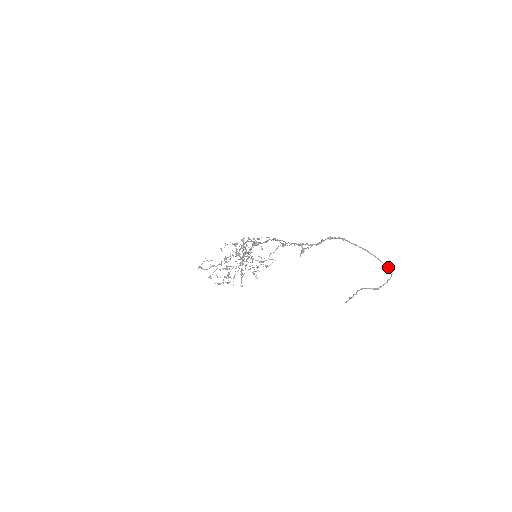
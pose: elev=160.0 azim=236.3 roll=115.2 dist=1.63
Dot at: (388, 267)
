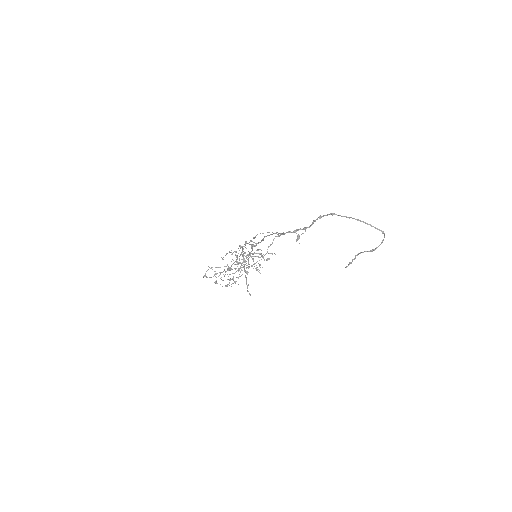
Dot at: (380, 230)
